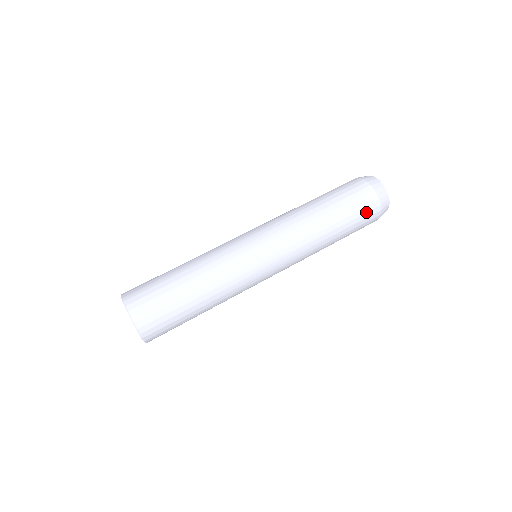
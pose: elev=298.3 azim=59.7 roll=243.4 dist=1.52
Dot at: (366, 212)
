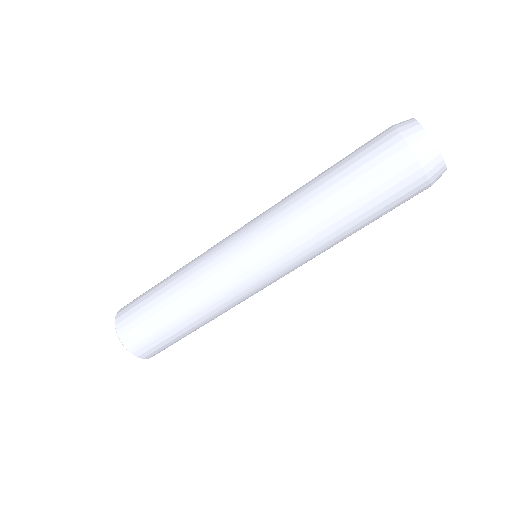
Dot at: occluded
